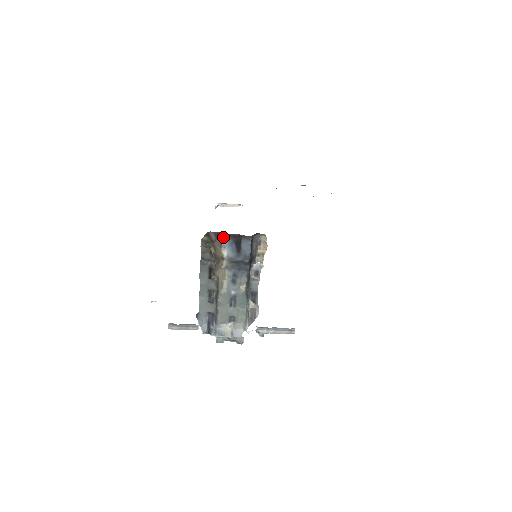
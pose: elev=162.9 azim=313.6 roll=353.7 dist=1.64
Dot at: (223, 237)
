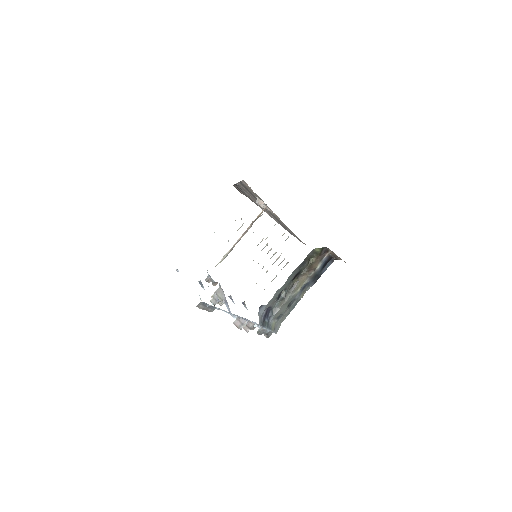
Dot at: (328, 254)
